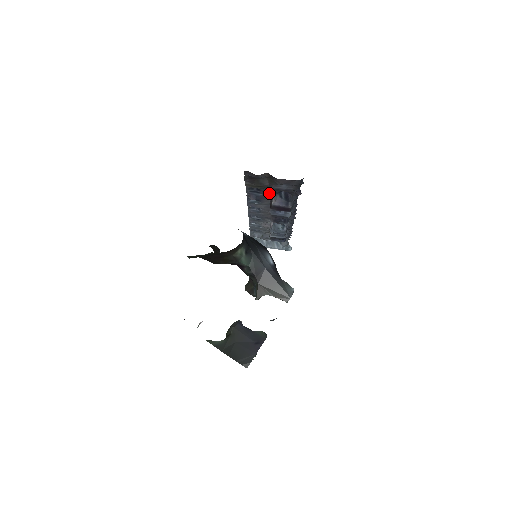
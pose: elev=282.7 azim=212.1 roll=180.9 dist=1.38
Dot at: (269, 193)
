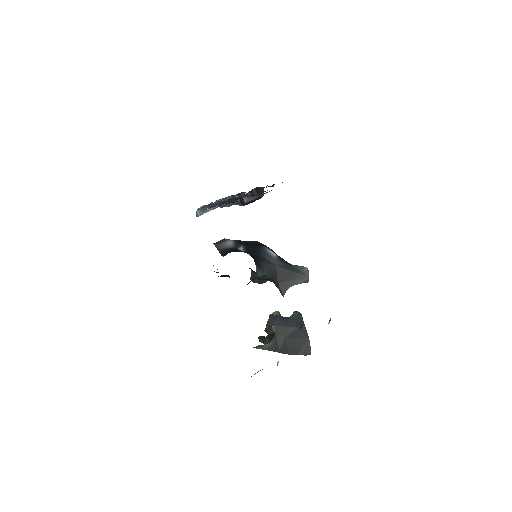
Dot at: occluded
